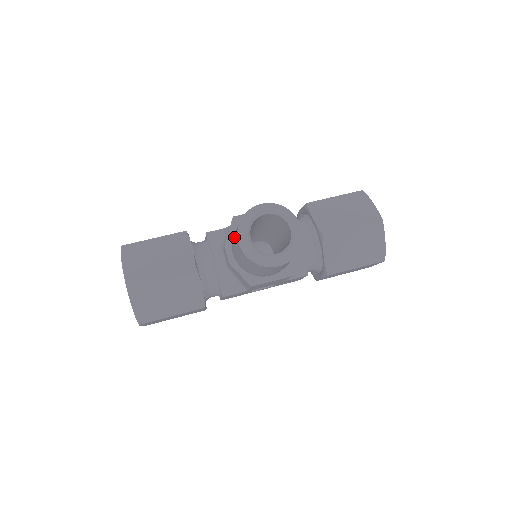
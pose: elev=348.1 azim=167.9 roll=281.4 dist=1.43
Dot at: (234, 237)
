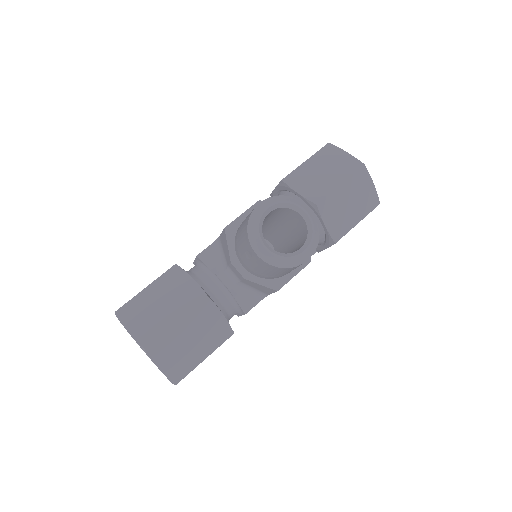
Dot at: (242, 250)
